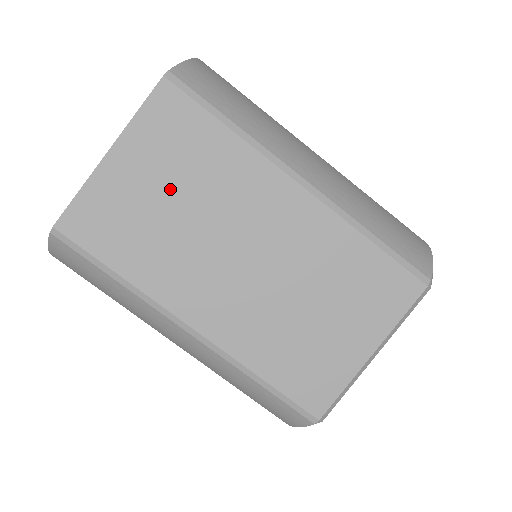
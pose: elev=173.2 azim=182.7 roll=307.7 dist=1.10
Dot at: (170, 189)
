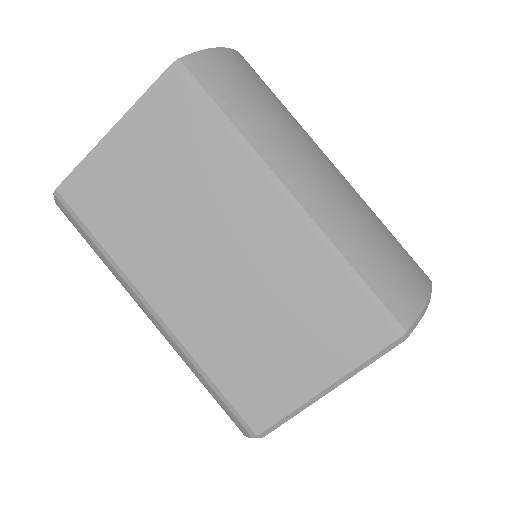
Dot at: (159, 176)
